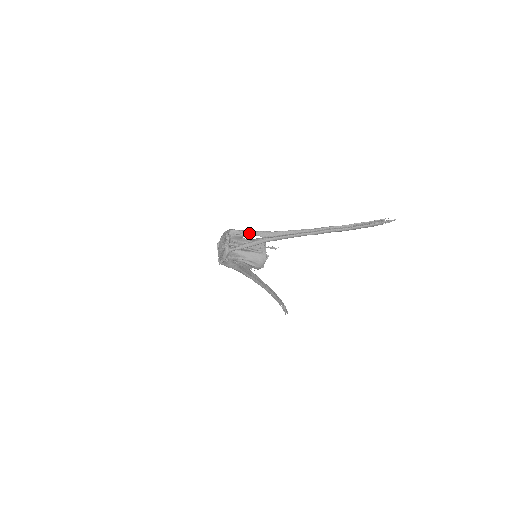
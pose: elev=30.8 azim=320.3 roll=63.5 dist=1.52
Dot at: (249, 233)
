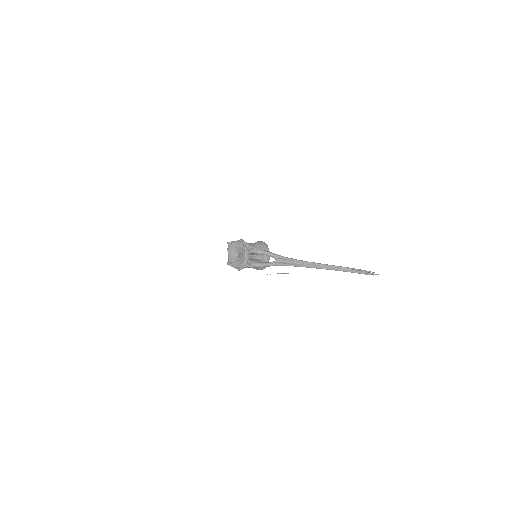
Dot at: (266, 254)
